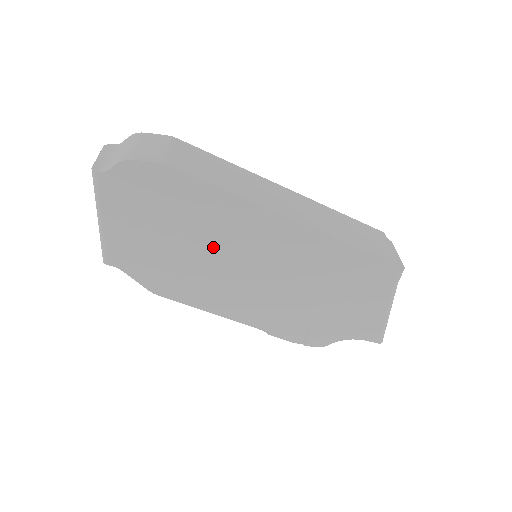
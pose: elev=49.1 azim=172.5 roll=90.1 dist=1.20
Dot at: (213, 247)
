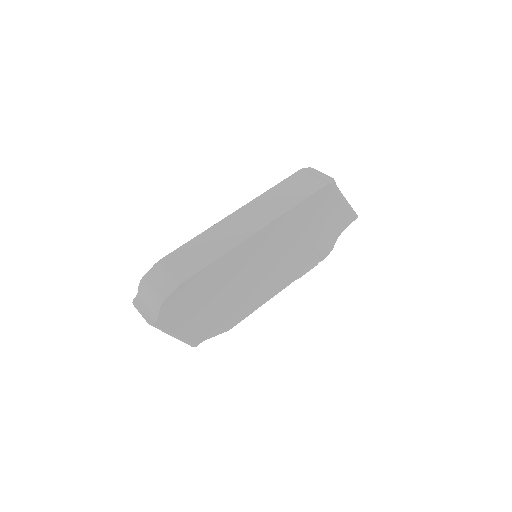
Dot at: (237, 282)
